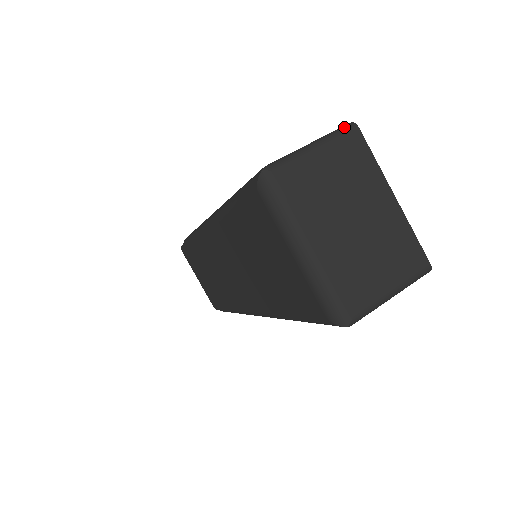
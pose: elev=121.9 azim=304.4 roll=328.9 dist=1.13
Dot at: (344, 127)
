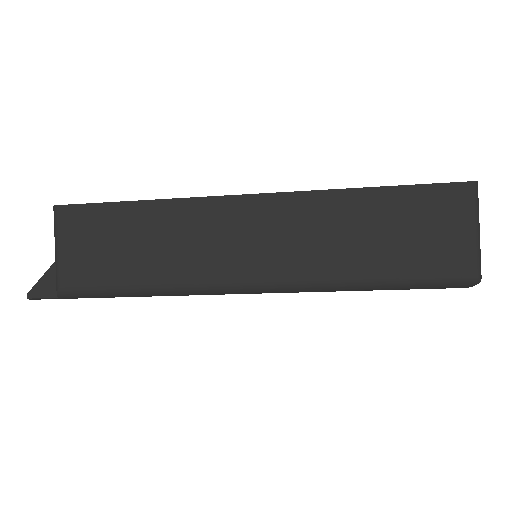
Dot at: (477, 193)
